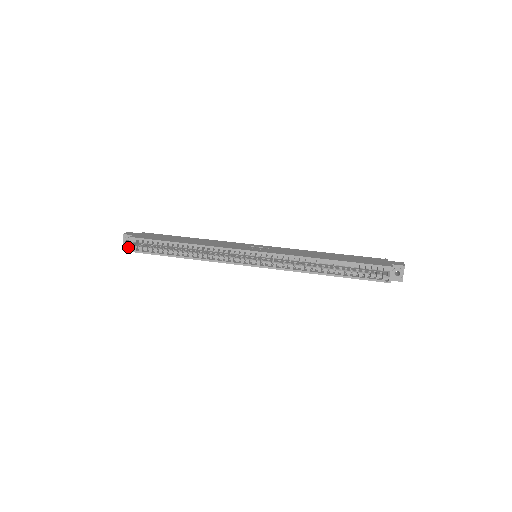
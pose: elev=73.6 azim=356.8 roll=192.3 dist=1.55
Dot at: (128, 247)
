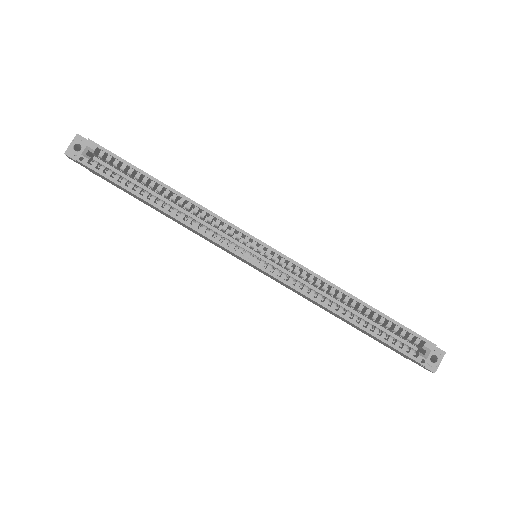
Dot at: (73, 155)
